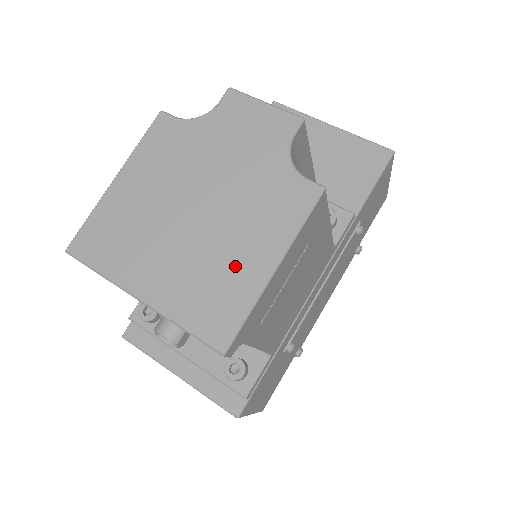
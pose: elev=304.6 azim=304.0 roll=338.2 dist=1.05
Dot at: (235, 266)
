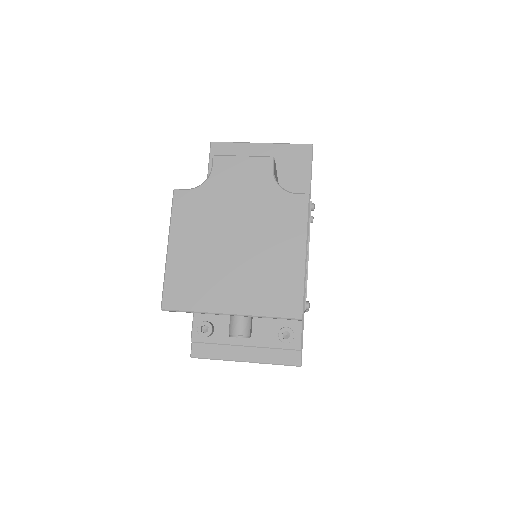
Dot at: (281, 265)
